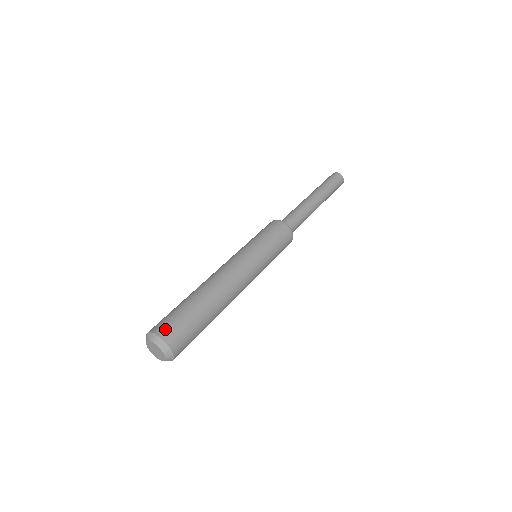
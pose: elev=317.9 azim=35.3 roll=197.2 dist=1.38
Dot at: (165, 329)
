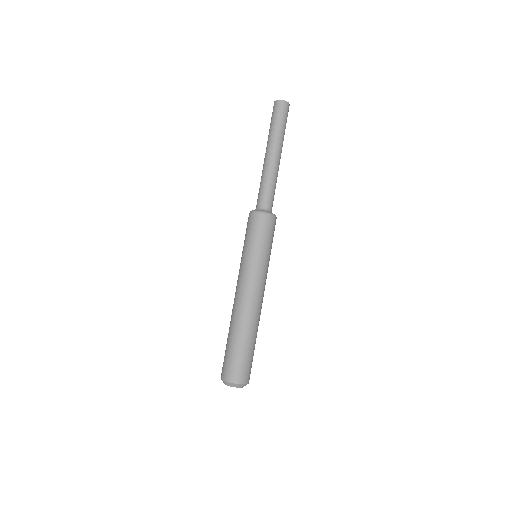
Dot at: (224, 373)
